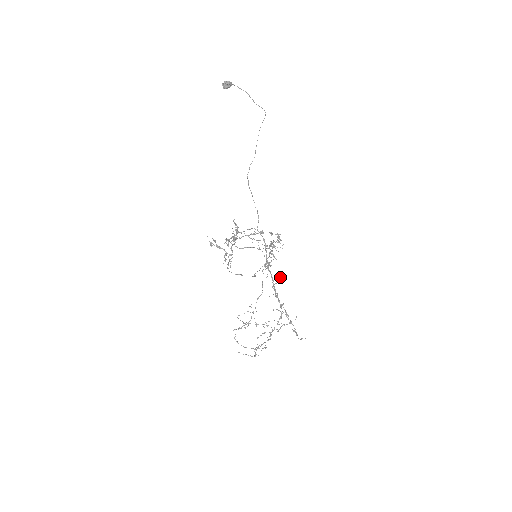
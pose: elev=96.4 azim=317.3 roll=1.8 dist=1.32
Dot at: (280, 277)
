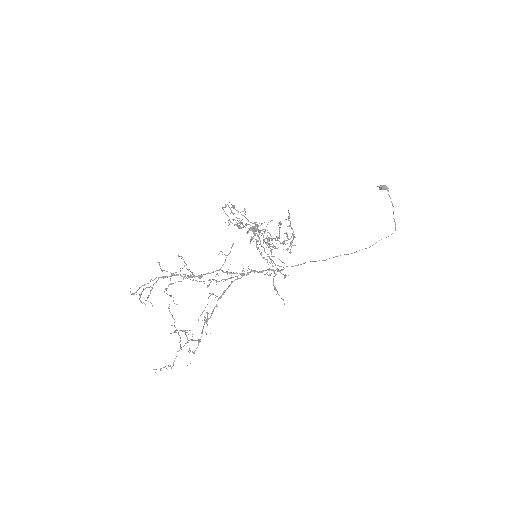
Dot at: (249, 269)
